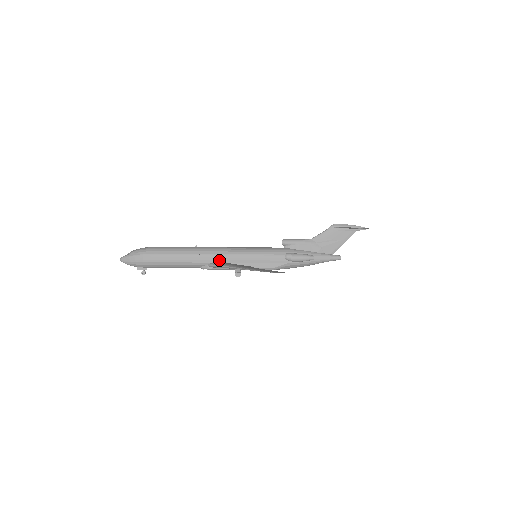
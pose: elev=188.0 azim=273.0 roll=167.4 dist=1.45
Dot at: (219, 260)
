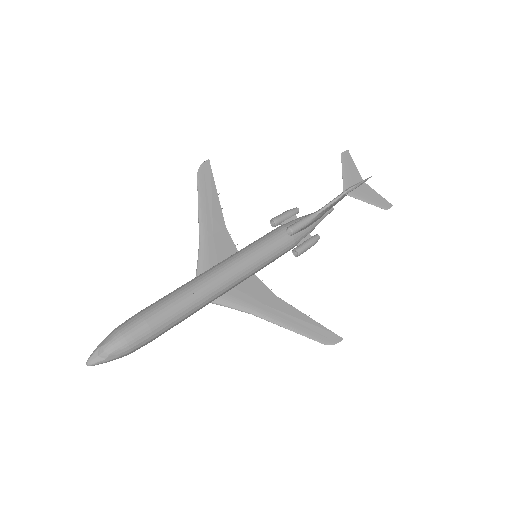
Dot at: (224, 294)
